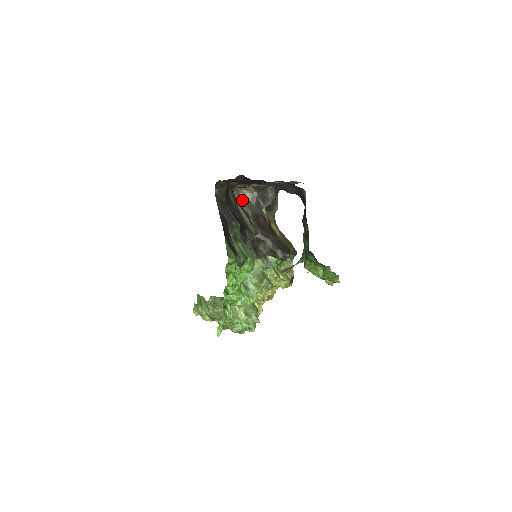
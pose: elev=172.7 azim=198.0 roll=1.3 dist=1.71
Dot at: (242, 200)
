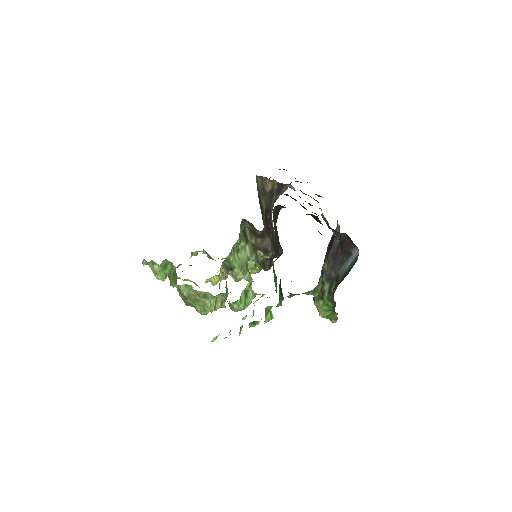
Dot at: (263, 191)
